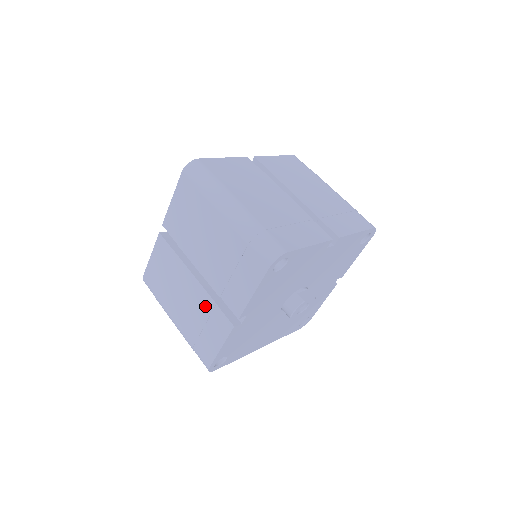
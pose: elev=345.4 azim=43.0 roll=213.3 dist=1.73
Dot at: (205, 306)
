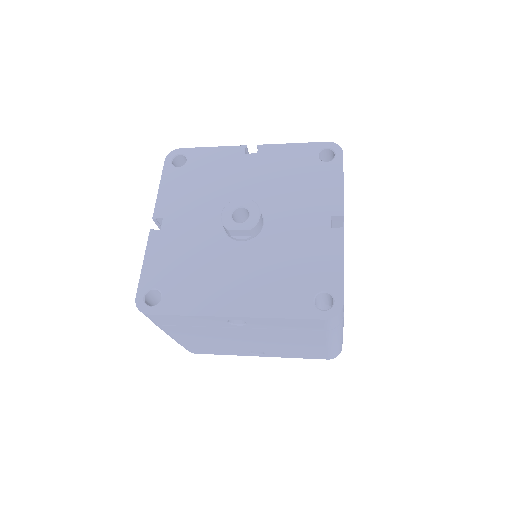
Dot at: occluded
